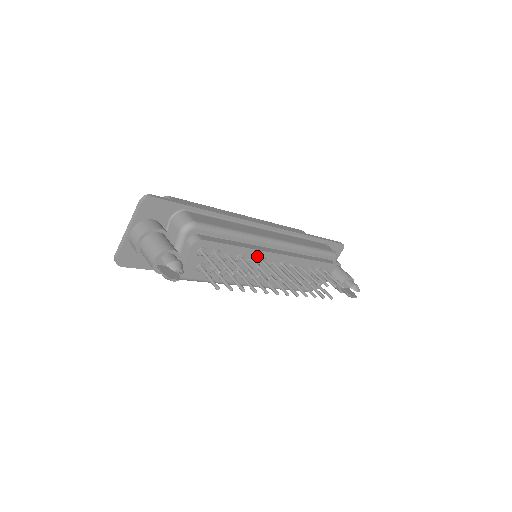
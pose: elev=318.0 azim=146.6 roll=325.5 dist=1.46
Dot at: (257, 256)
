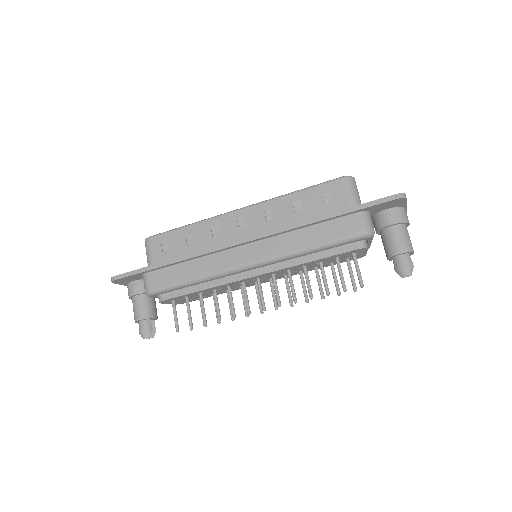
Dot at: (231, 284)
